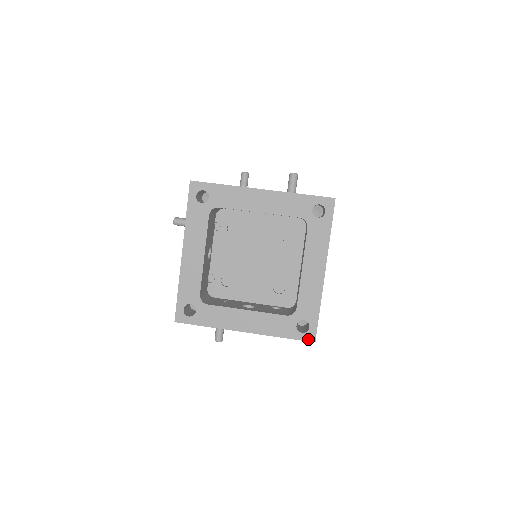
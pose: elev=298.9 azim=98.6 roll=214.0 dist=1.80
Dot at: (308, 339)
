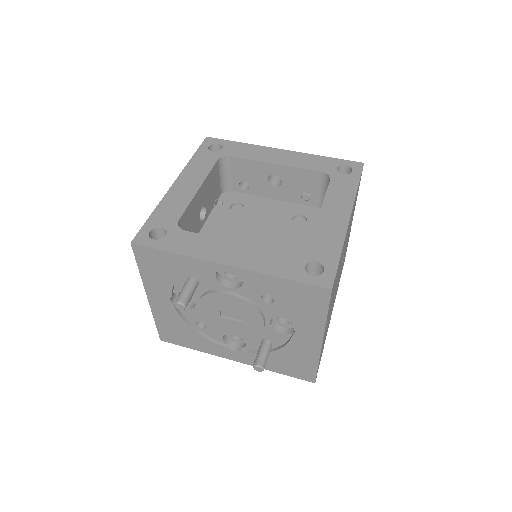
Dot at: (321, 284)
